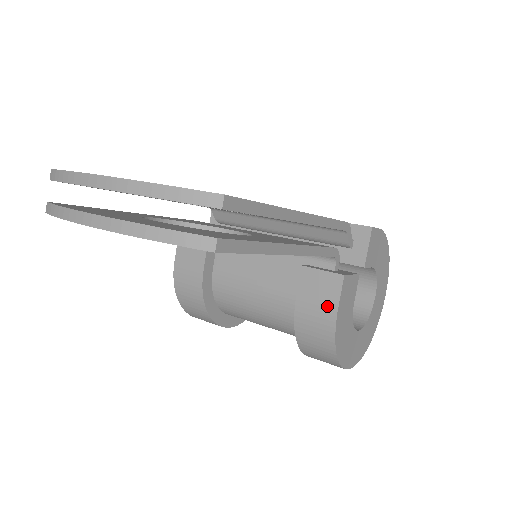
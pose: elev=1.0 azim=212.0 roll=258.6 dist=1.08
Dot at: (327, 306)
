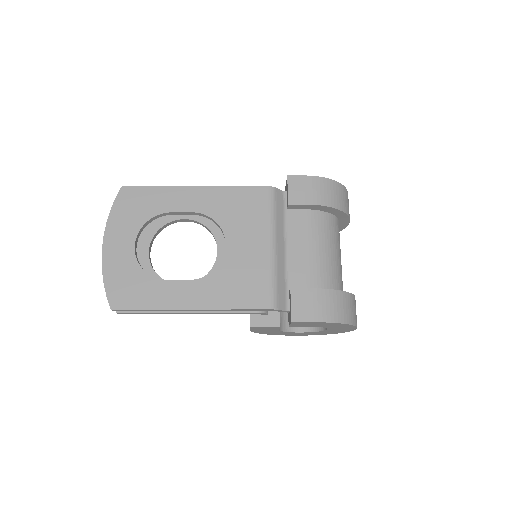
Dot at: occluded
